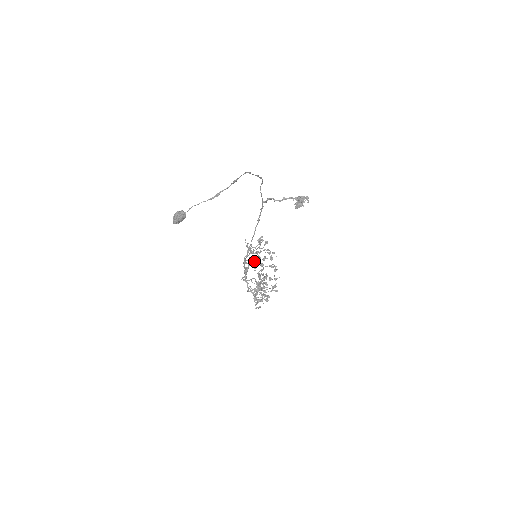
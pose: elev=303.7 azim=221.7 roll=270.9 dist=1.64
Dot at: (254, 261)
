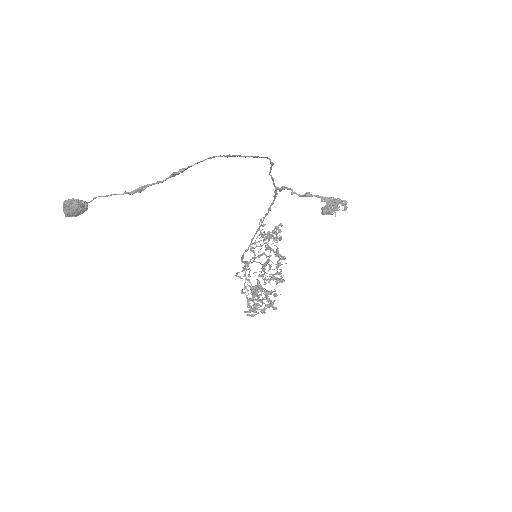
Dot at: occluded
